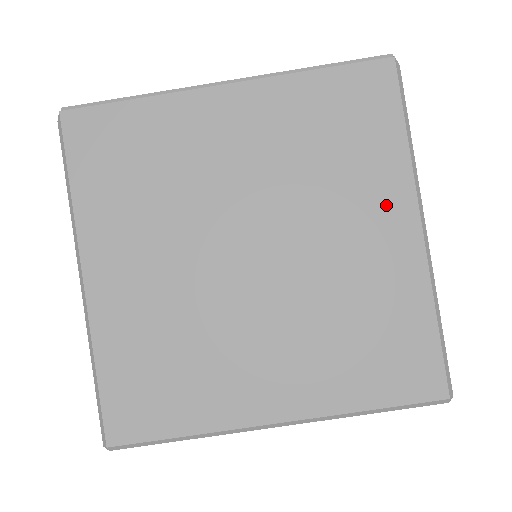
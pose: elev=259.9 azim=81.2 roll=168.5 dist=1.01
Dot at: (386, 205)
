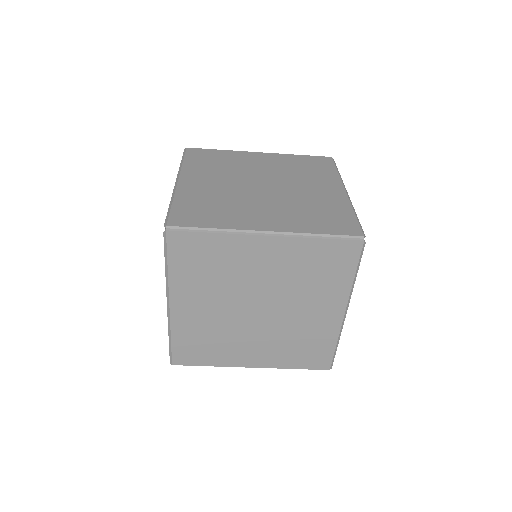
Dot at: (332, 302)
